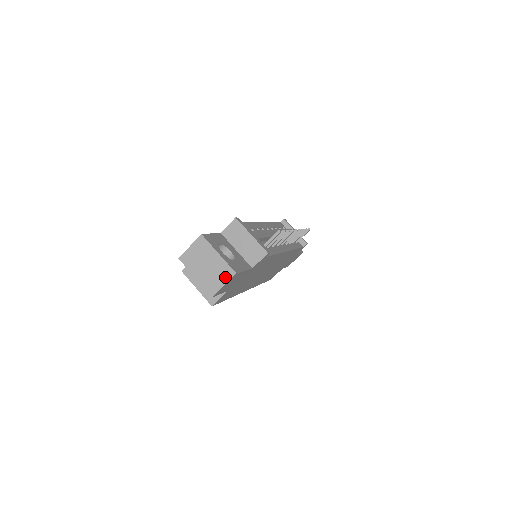
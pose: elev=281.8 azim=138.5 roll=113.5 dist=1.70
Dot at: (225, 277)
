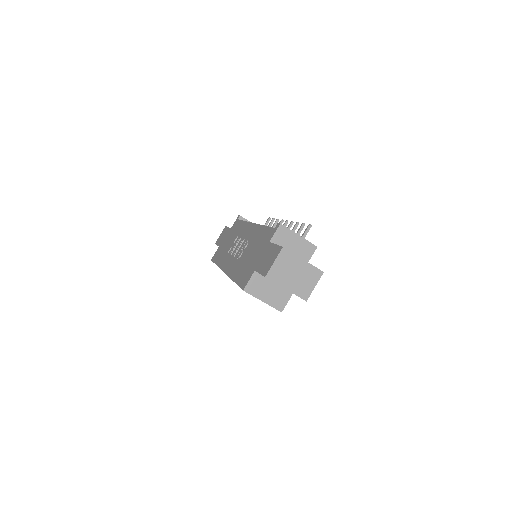
Dot at: (314, 279)
